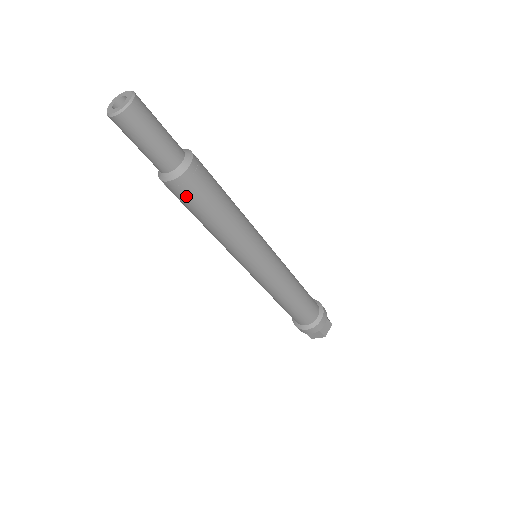
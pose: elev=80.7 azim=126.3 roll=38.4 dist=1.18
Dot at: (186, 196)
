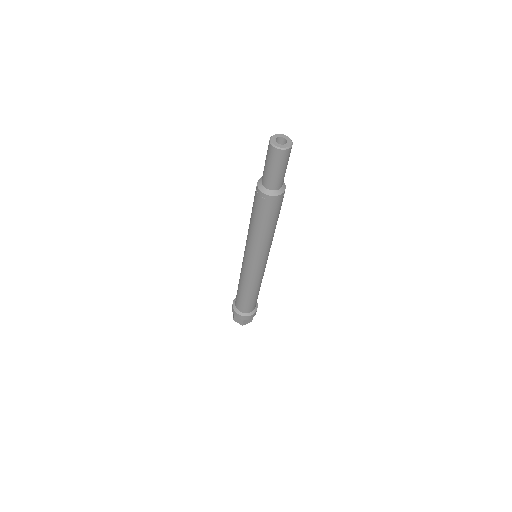
Dot at: (262, 205)
